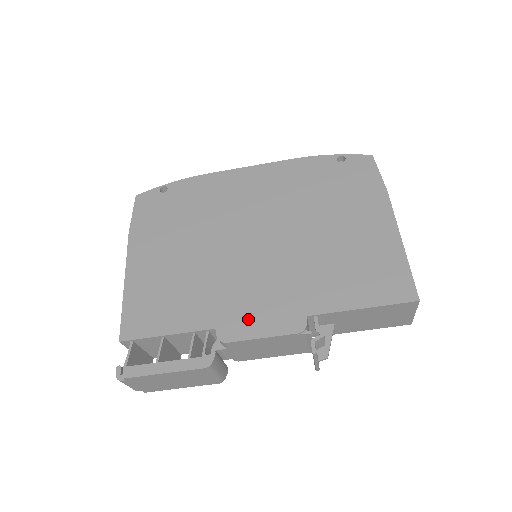
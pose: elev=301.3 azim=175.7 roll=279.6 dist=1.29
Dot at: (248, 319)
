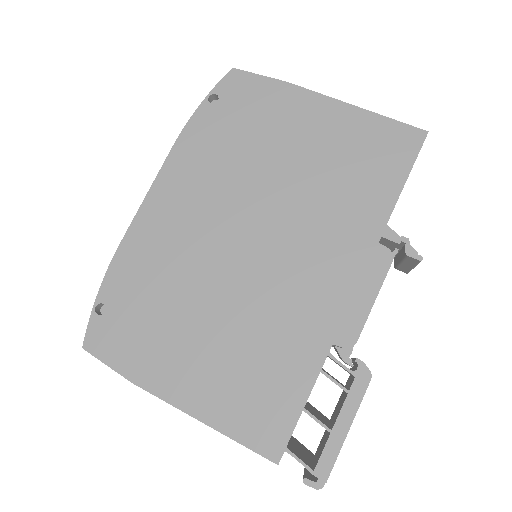
Dot at: (344, 303)
